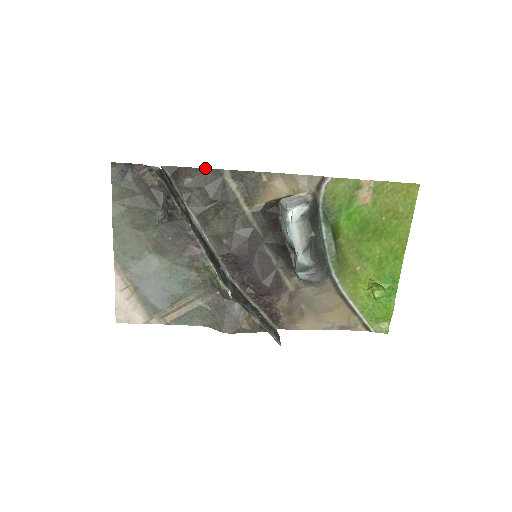
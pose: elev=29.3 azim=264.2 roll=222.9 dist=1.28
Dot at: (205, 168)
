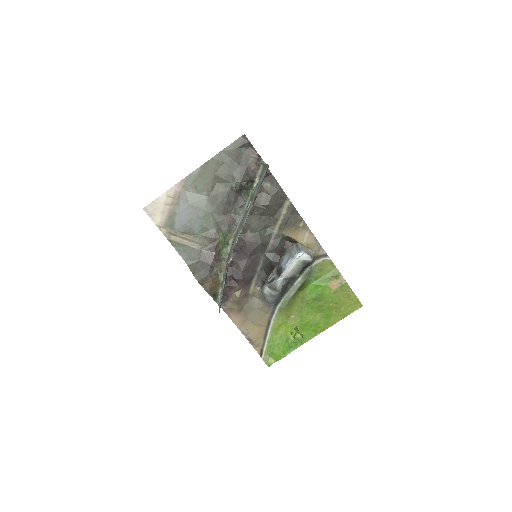
Dot at: occluded
